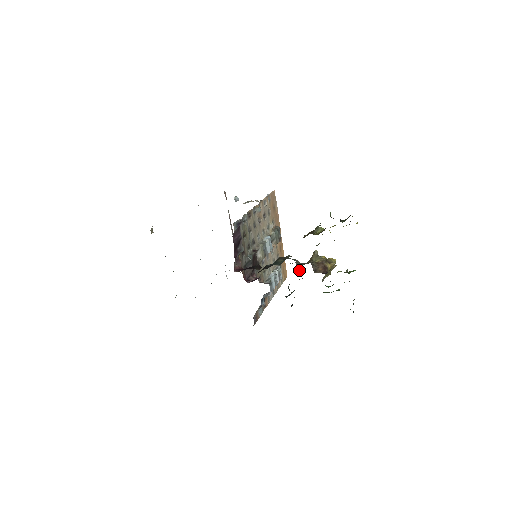
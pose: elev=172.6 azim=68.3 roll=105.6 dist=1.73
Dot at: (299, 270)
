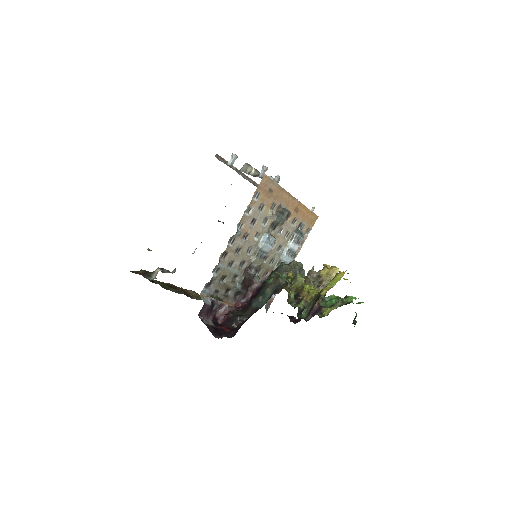
Dot at: (301, 272)
